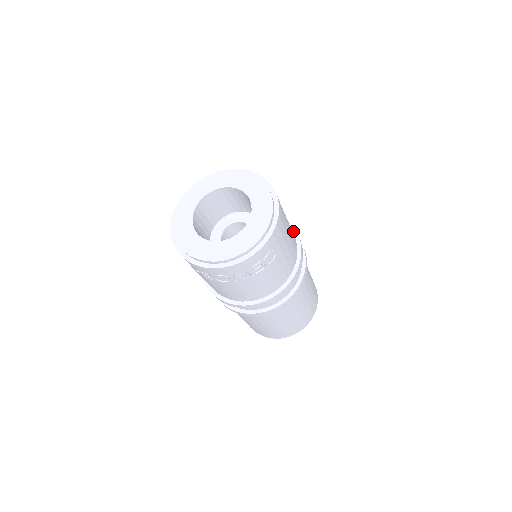
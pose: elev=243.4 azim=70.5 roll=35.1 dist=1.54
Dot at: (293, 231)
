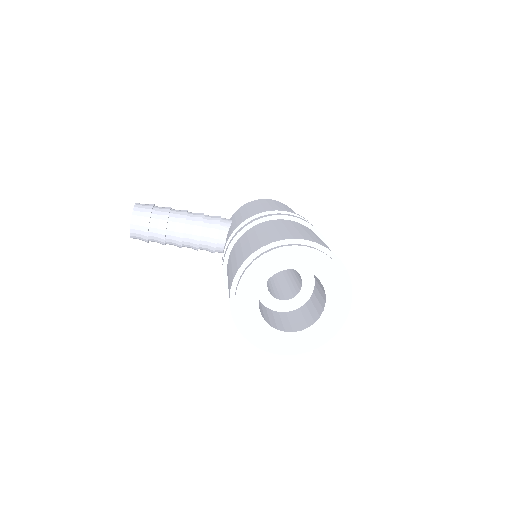
Dot at: (277, 218)
